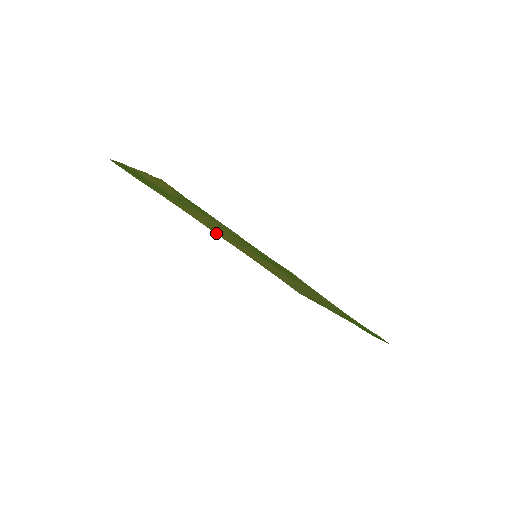
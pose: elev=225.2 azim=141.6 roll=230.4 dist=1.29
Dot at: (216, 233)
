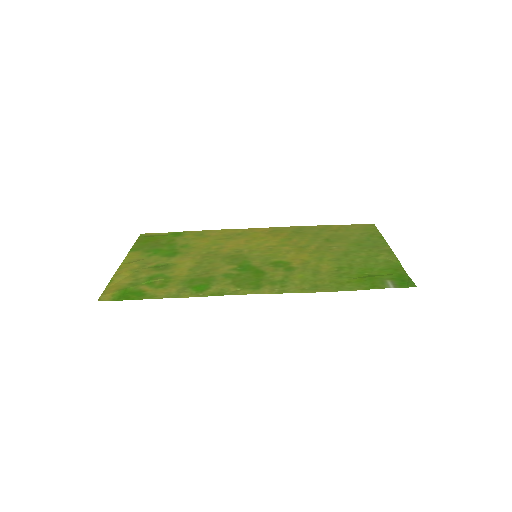
Dot at: (248, 230)
